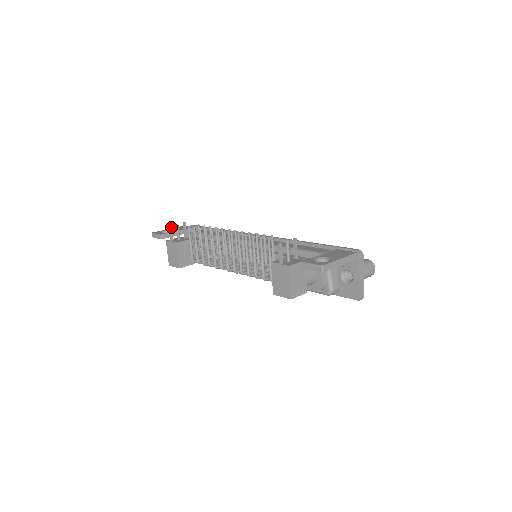
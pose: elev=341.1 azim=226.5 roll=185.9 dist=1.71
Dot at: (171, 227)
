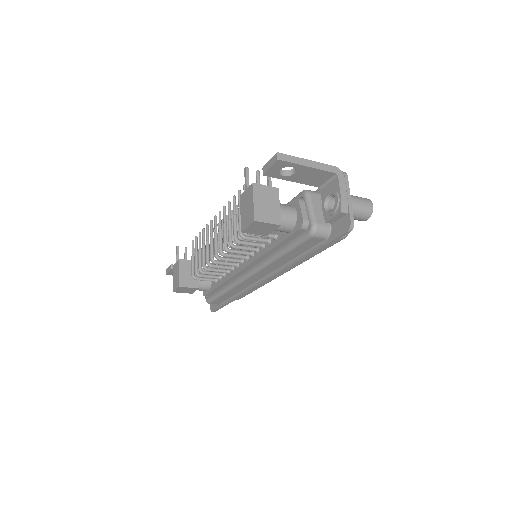
Dot at: (178, 247)
